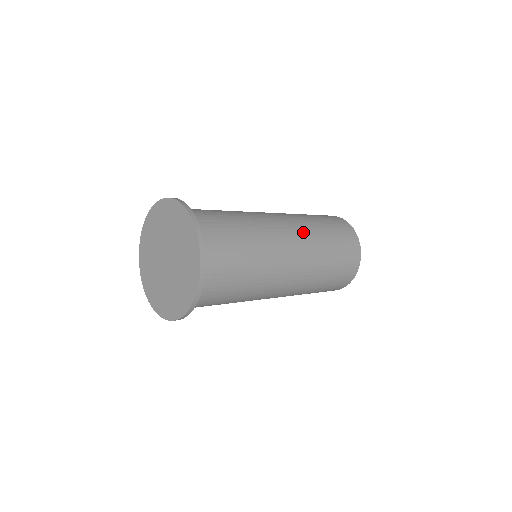
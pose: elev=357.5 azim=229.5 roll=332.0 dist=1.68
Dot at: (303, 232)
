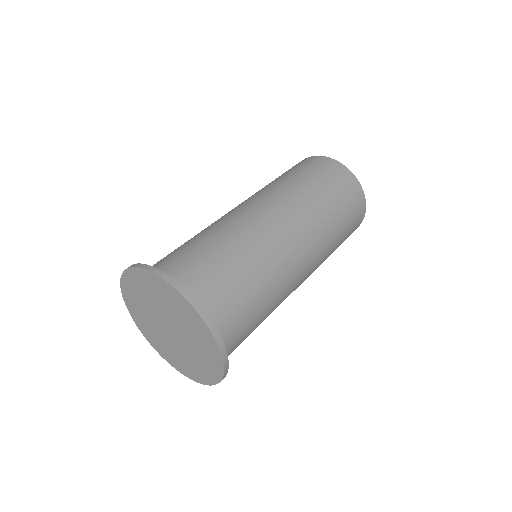
Dot at: (318, 259)
